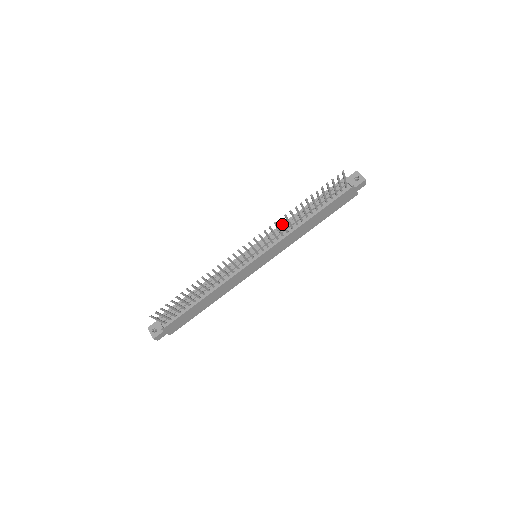
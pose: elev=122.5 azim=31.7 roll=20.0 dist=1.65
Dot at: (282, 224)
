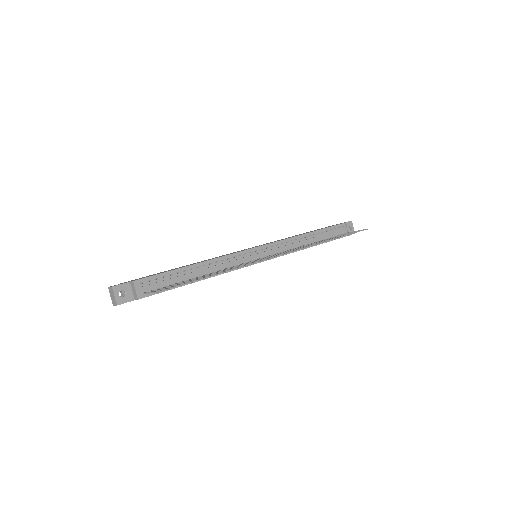
Dot at: occluded
